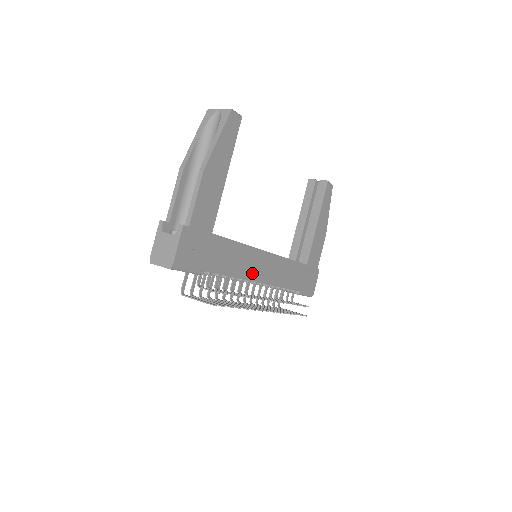
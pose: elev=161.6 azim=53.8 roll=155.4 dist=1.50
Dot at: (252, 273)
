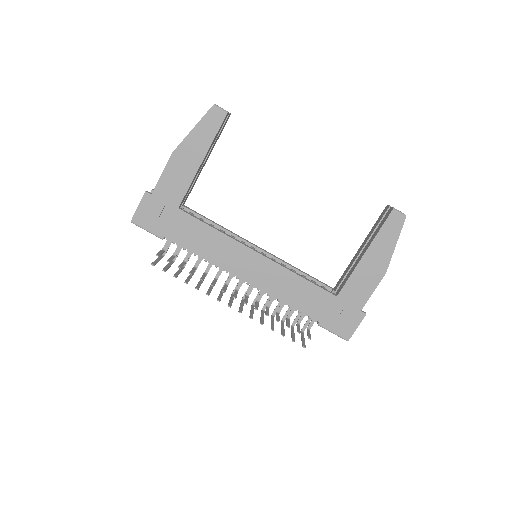
Dot at: (232, 265)
